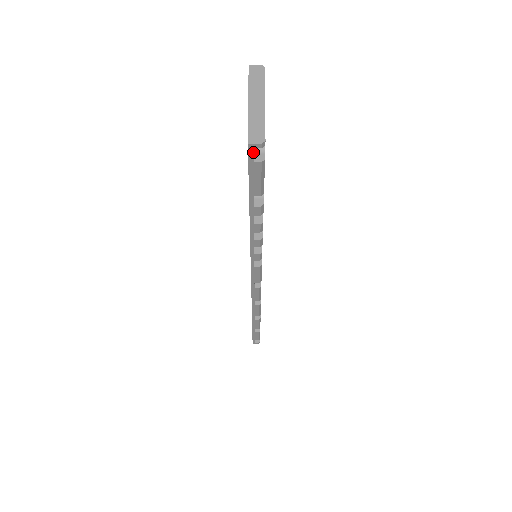
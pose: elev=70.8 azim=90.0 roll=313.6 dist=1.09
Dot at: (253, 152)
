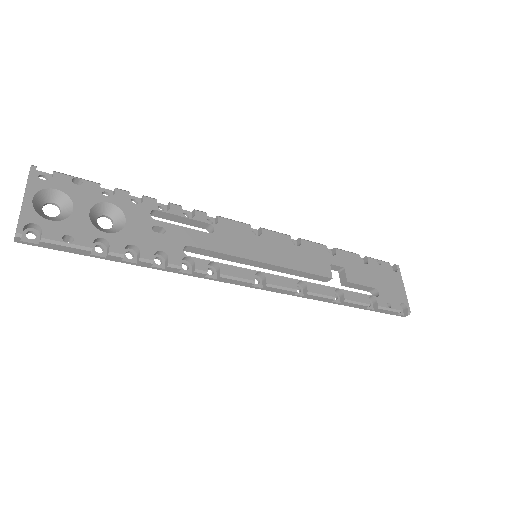
Dot at: (26, 242)
